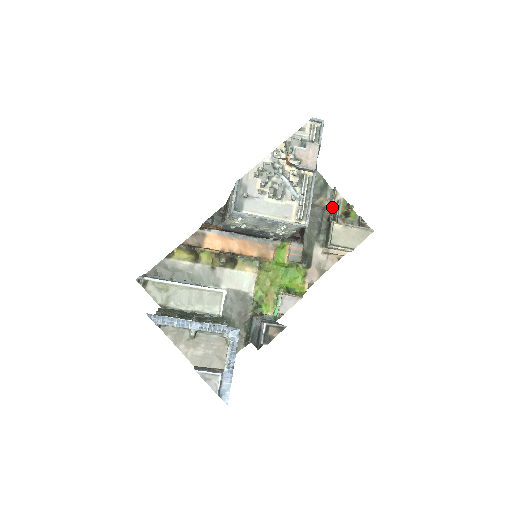
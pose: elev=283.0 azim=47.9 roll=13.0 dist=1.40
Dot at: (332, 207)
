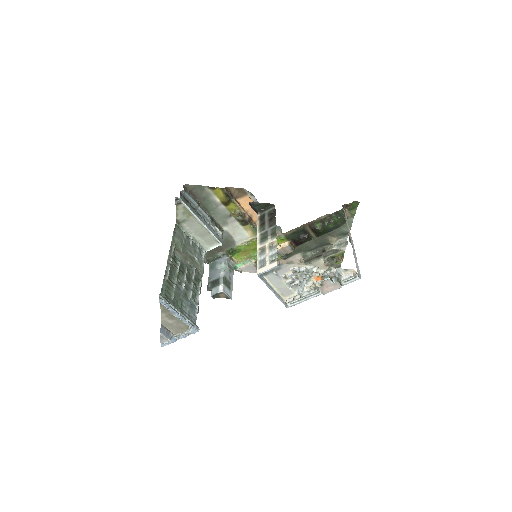
Dot at: (334, 248)
